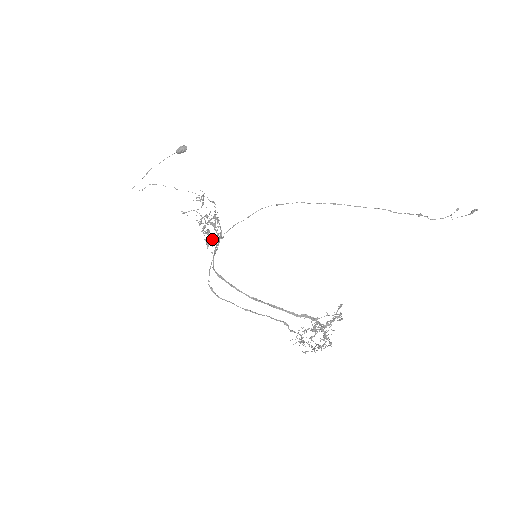
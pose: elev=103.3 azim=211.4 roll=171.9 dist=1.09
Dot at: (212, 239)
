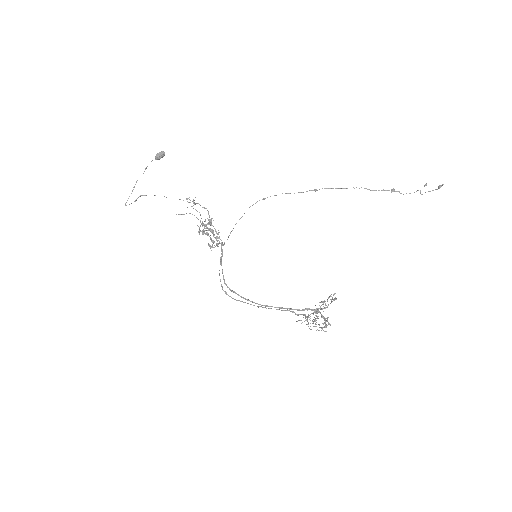
Dot at: (213, 242)
